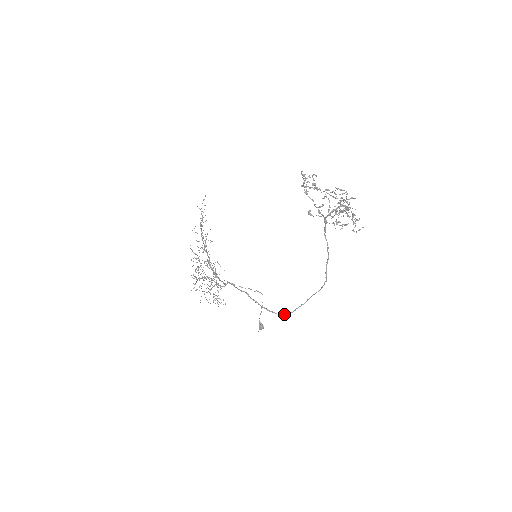
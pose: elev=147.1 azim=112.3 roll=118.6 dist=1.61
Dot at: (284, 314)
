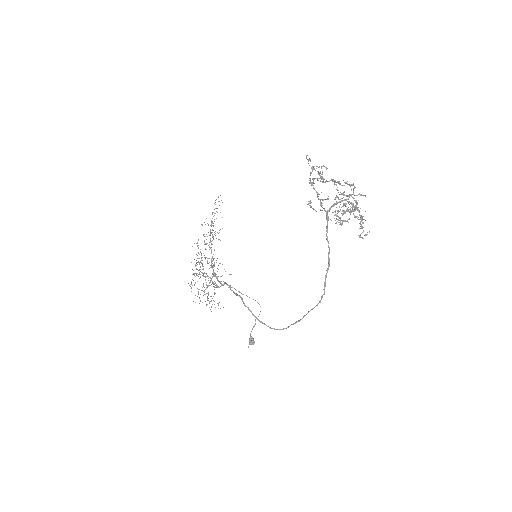
Dot at: (276, 329)
